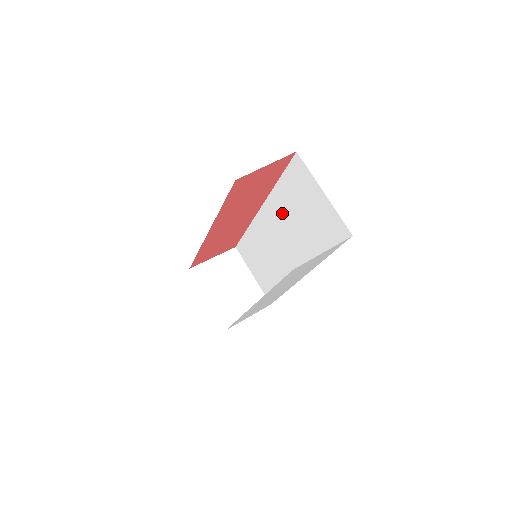
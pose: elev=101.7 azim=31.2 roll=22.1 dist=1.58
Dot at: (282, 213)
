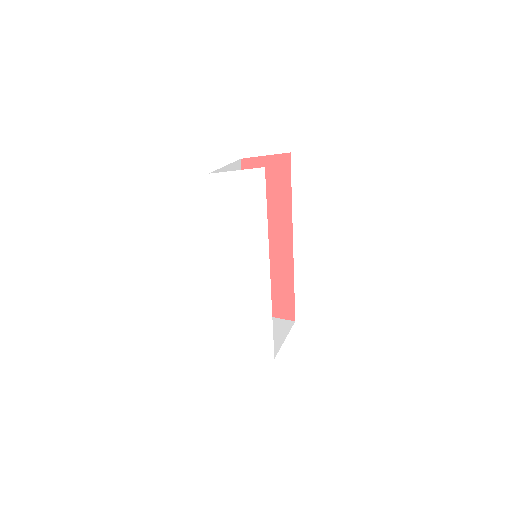
Dot at: occluded
